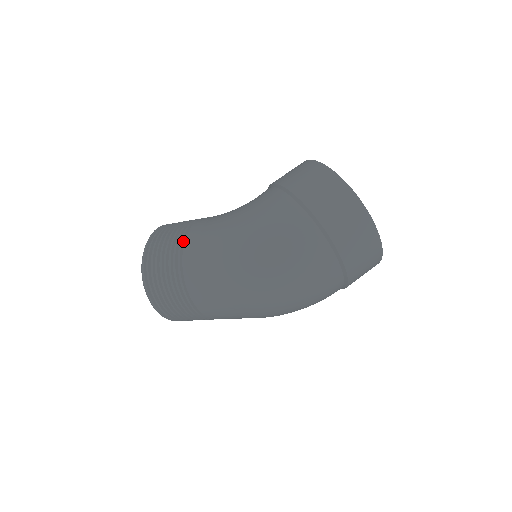
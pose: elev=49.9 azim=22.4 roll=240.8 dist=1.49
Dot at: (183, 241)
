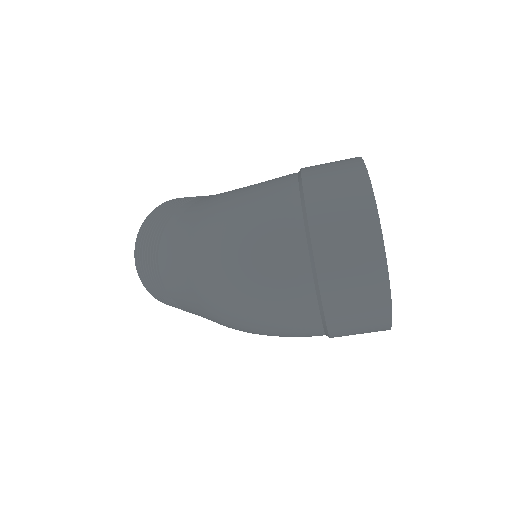
Dot at: (186, 203)
